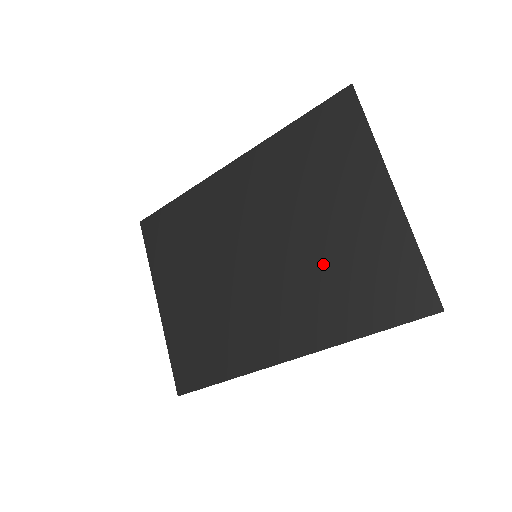
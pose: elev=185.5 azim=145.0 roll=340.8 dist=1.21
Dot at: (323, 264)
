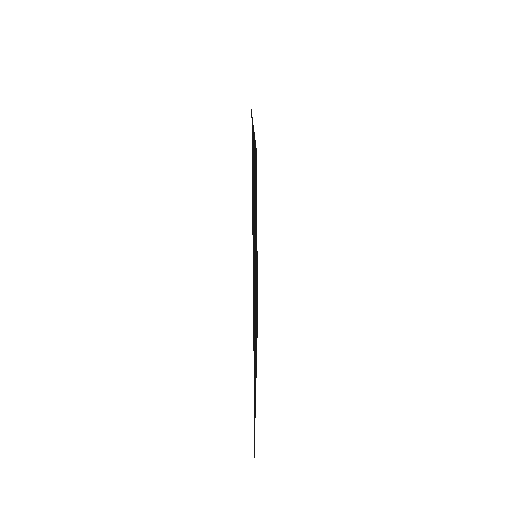
Dot at: occluded
